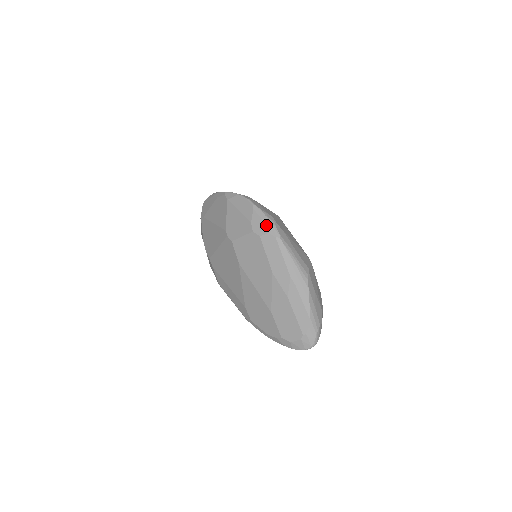
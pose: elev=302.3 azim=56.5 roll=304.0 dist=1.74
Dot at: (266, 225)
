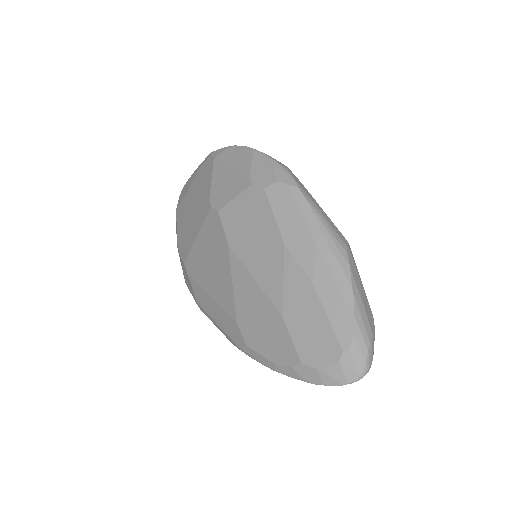
Dot at: (274, 171)
